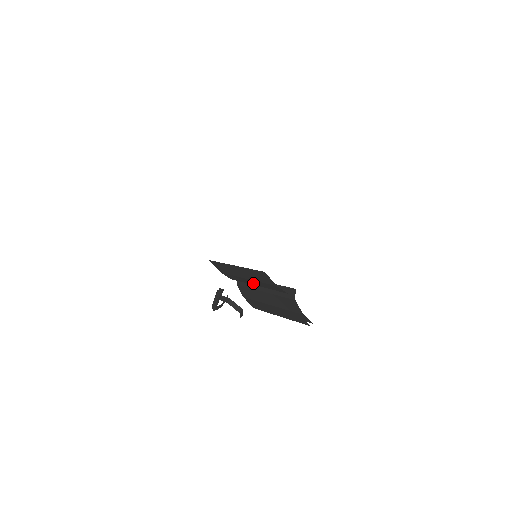
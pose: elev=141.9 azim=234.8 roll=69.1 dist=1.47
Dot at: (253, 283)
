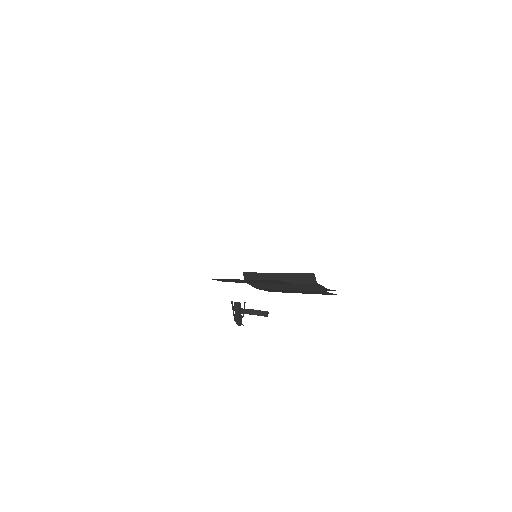
Dot at: occluded
